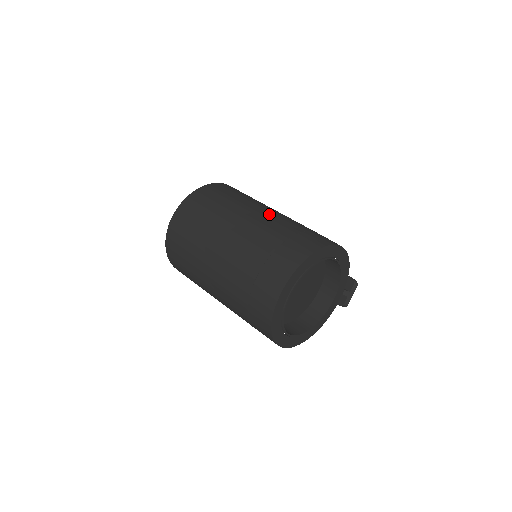
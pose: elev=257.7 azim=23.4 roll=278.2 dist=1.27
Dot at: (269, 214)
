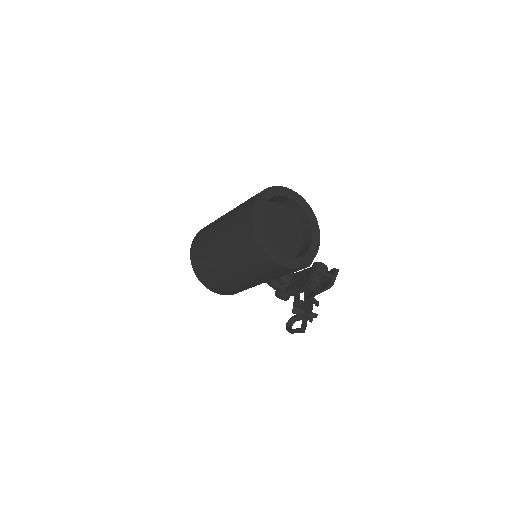
Dot at: occluded
